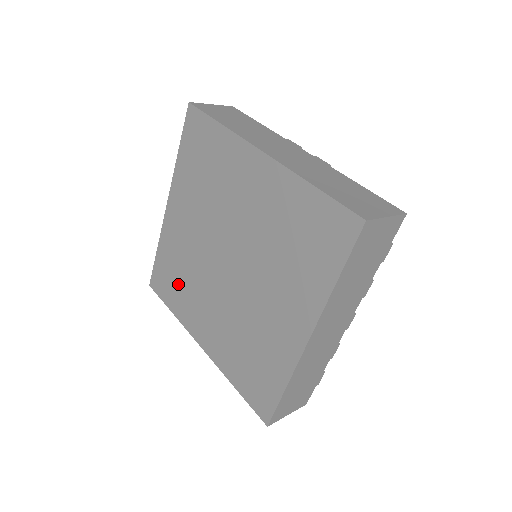
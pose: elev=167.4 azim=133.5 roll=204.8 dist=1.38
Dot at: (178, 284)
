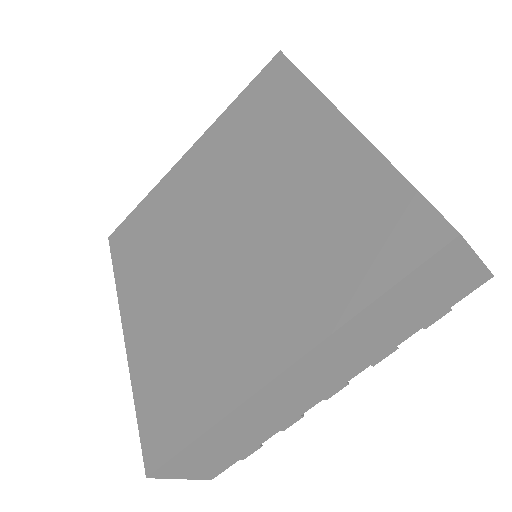
Dot at: (143, 245)
